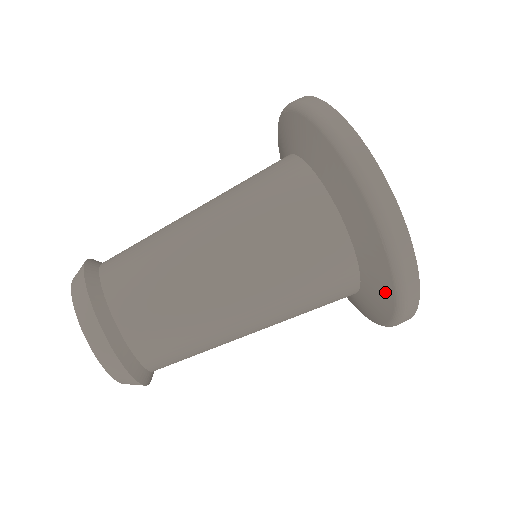
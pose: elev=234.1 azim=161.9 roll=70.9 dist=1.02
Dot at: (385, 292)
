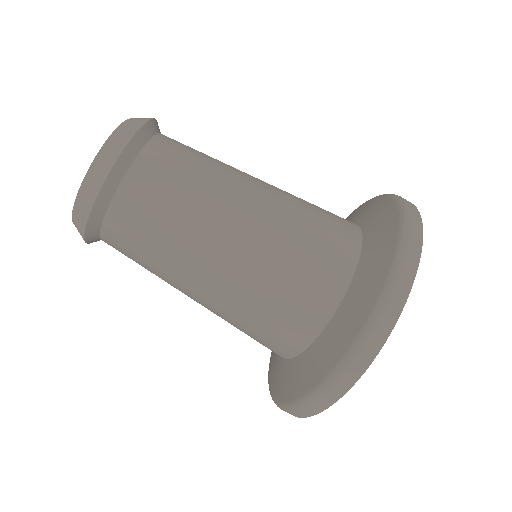
Dot at: (281, 390)
